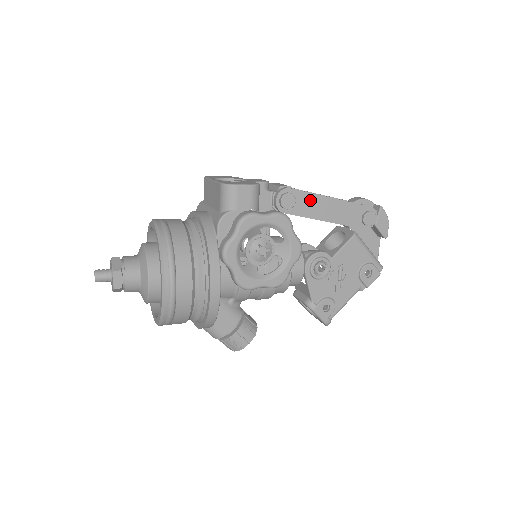
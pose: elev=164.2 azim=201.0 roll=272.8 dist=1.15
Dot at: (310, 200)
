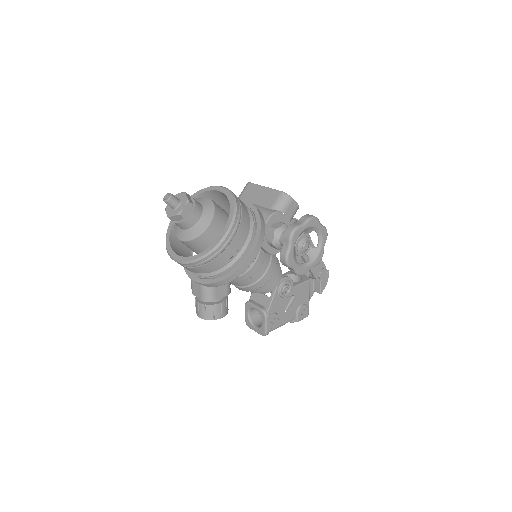
Dot at: occluded
